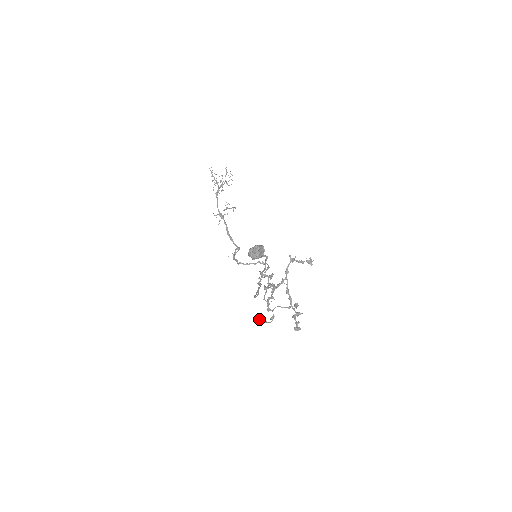
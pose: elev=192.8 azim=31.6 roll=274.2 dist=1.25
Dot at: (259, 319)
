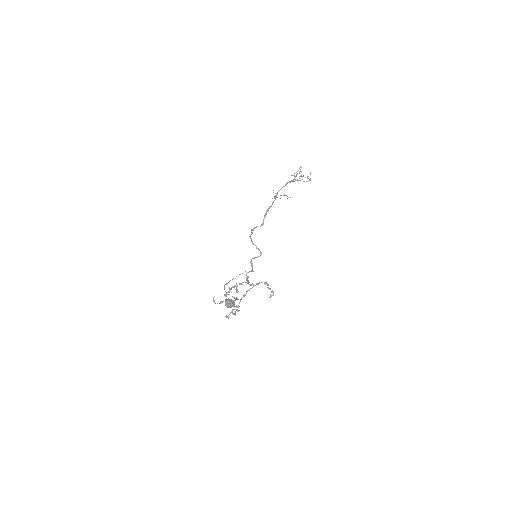
Dot at: occluded
